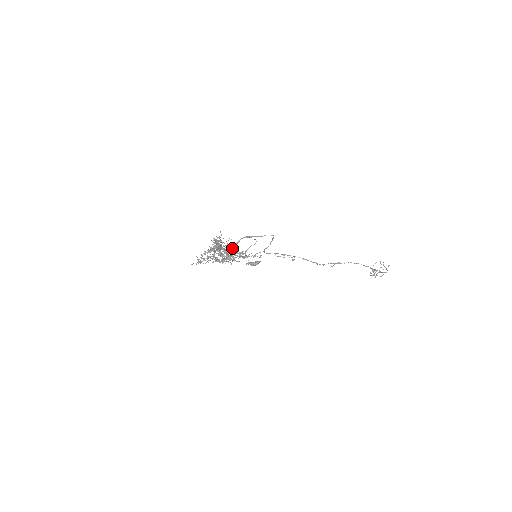
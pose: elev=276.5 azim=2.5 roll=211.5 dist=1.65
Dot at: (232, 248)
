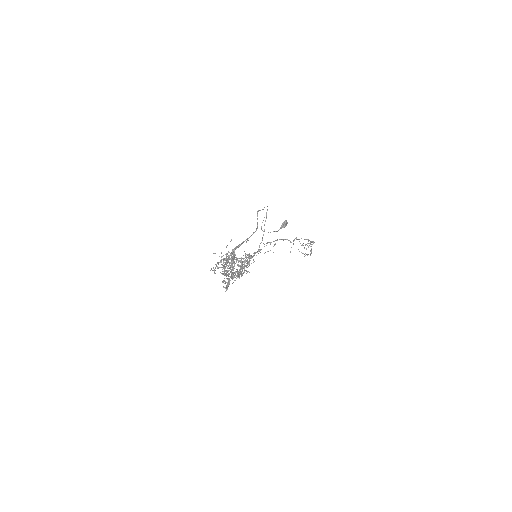
Dot at: (257, 228)
